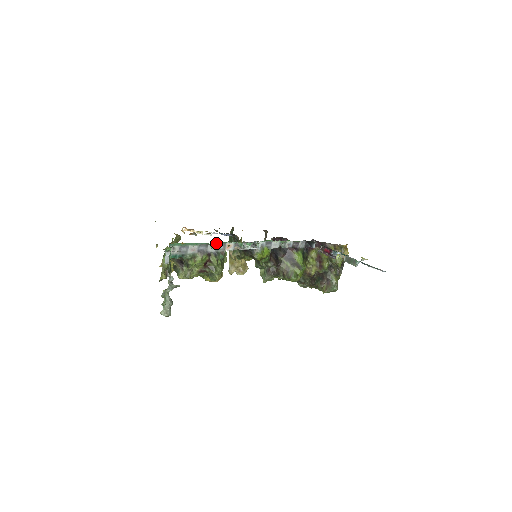
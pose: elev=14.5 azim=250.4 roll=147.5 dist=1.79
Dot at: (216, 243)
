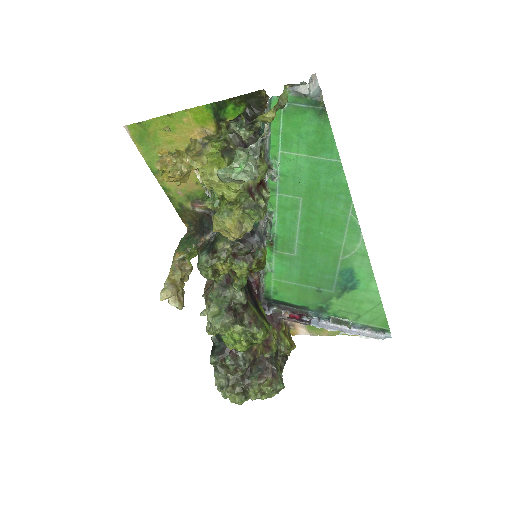
Dot at: (272, 172)
